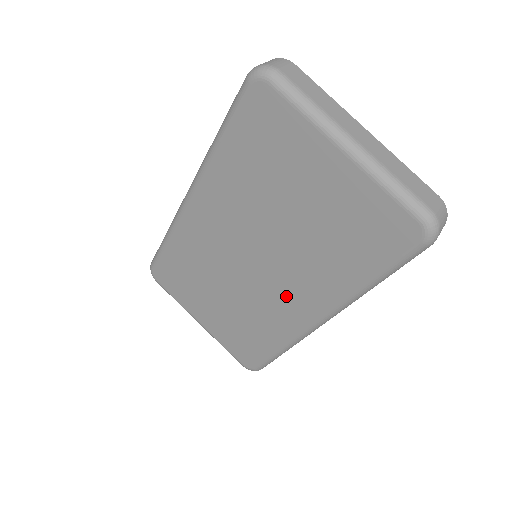
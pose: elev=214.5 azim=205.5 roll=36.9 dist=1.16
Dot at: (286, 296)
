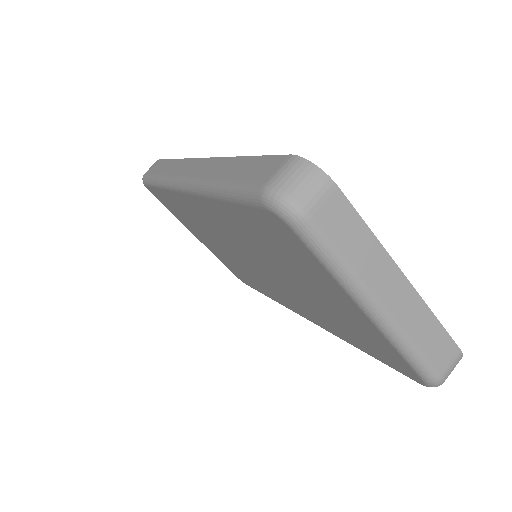
Dot at: (281, 294)
